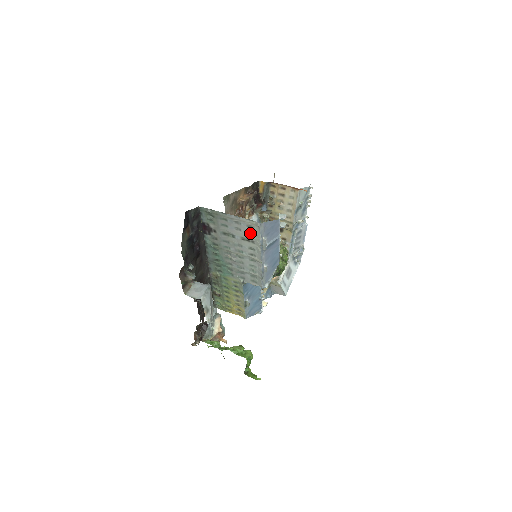
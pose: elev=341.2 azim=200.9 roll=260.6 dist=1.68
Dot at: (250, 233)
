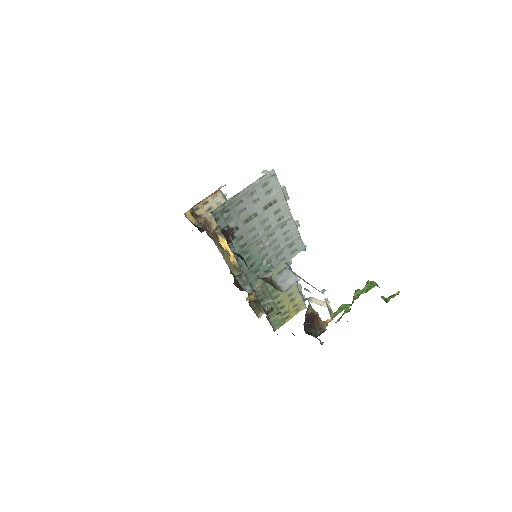
Dot at: (268, 194)
